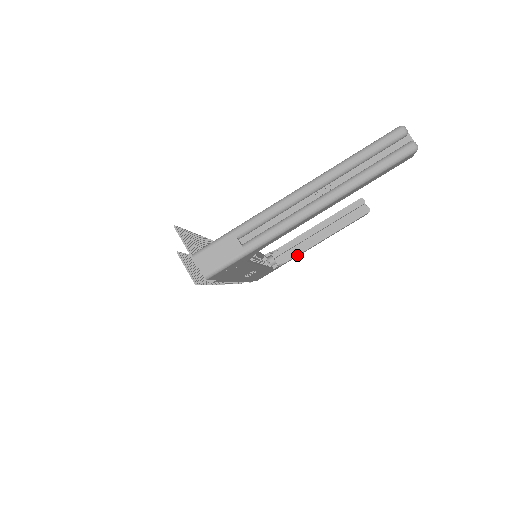
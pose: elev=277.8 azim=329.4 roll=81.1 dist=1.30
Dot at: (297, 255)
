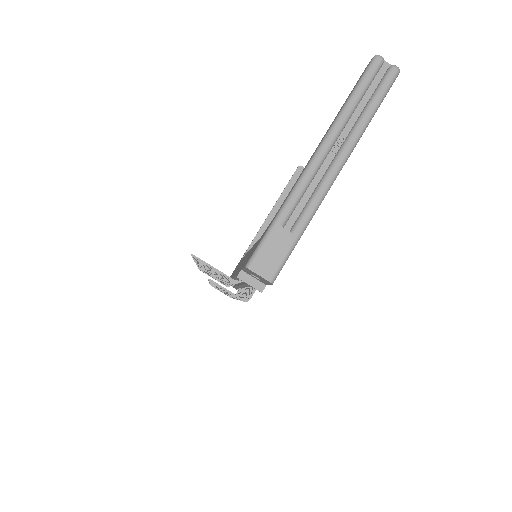
Dot at: occluded
